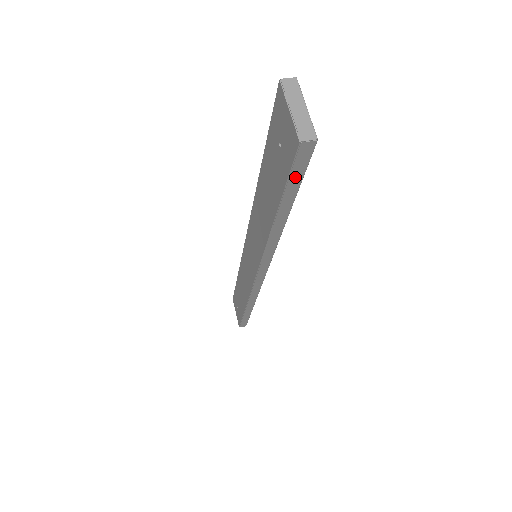
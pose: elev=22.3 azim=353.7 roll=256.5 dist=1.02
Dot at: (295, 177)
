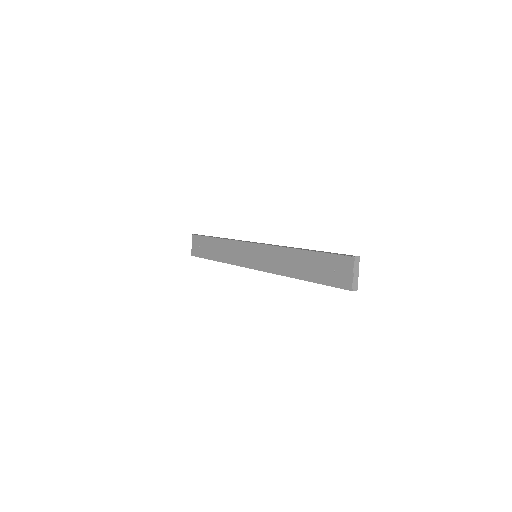
Dot at: (334, 286)
